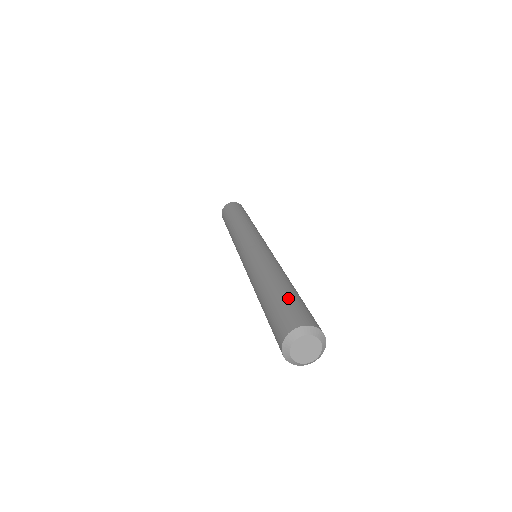
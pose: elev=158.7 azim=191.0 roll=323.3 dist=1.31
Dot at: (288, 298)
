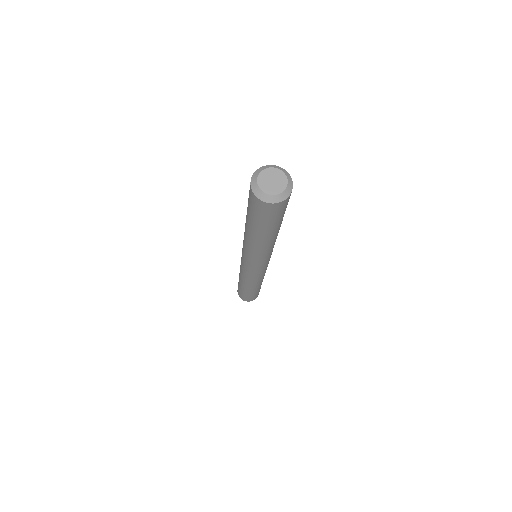
Dot at: occluded
